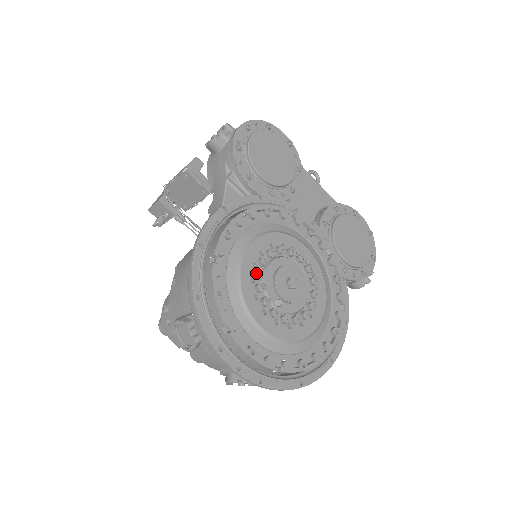
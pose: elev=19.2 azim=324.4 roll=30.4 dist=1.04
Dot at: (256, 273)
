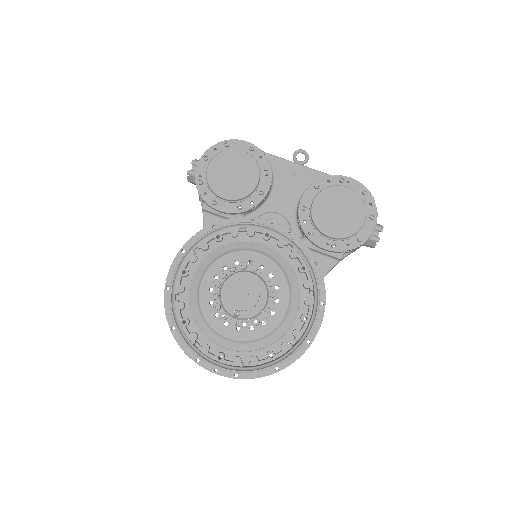
Dot at: (211, 297)
